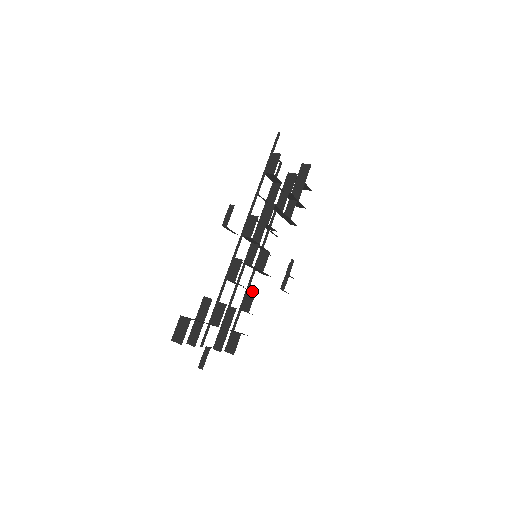
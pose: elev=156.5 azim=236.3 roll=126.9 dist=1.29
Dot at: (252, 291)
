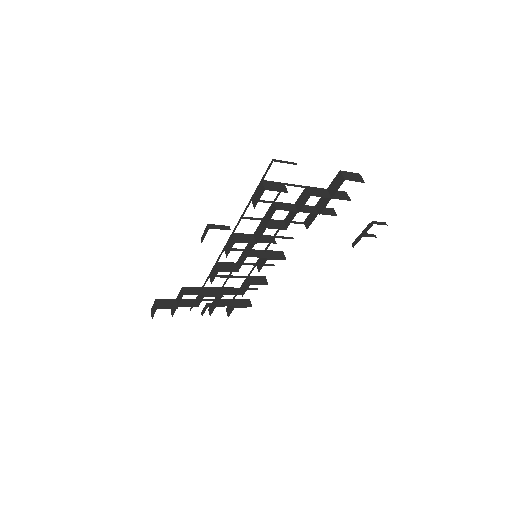
Dot at: (249, 281)
